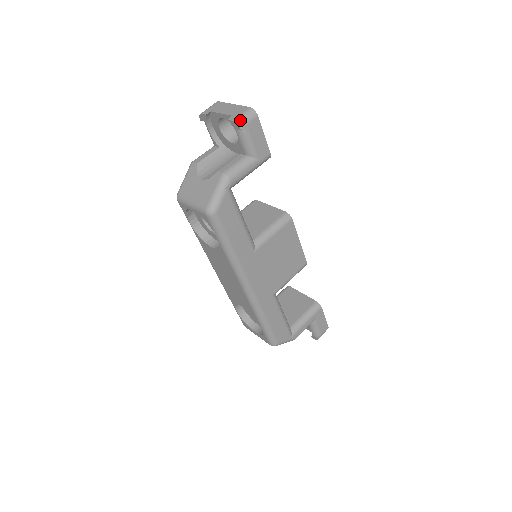
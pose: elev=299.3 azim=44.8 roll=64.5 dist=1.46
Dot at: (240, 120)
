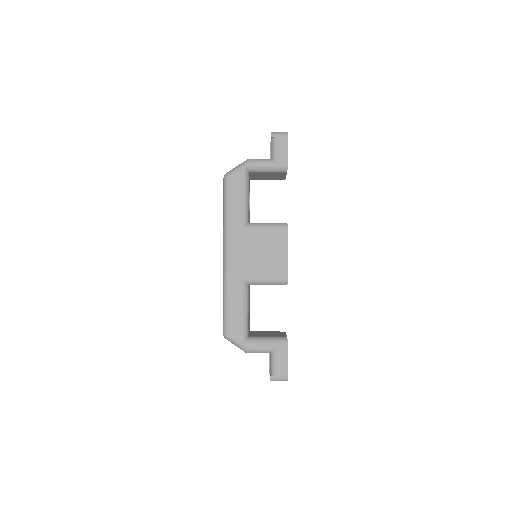
Dot at: (274, 132)
